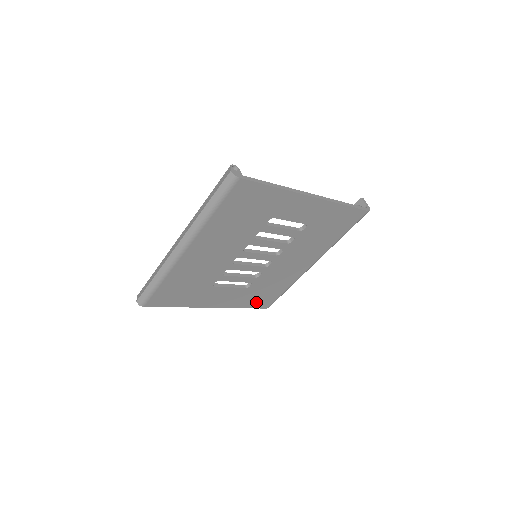
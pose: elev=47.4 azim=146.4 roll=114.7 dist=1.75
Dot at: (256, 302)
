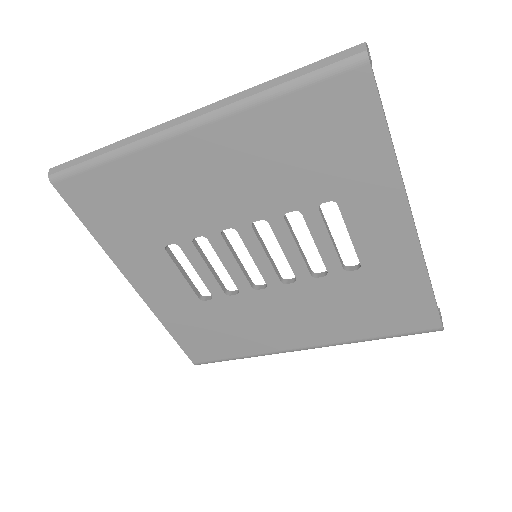
Dot at: (190, 338)
